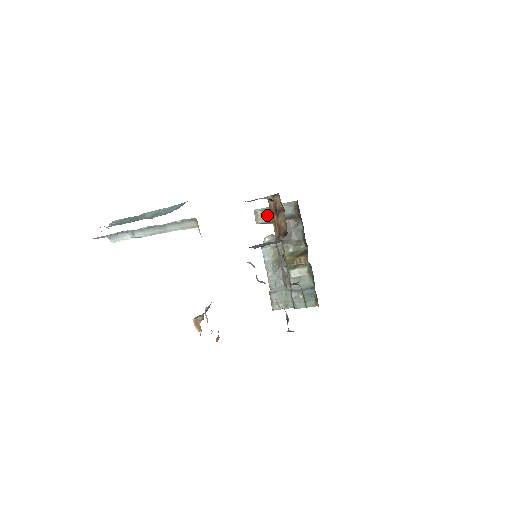
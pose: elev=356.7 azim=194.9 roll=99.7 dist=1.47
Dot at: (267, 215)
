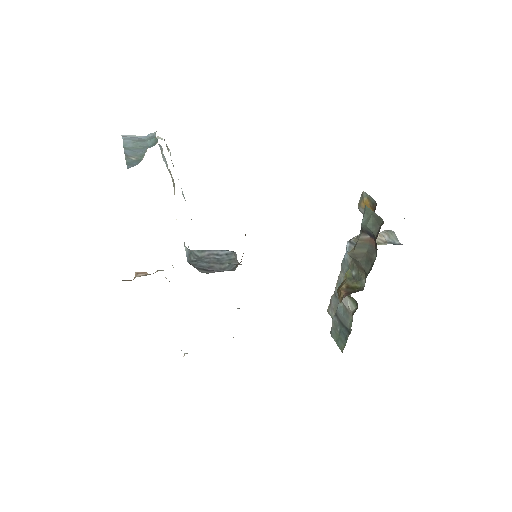
Dot at: (370, 208)
